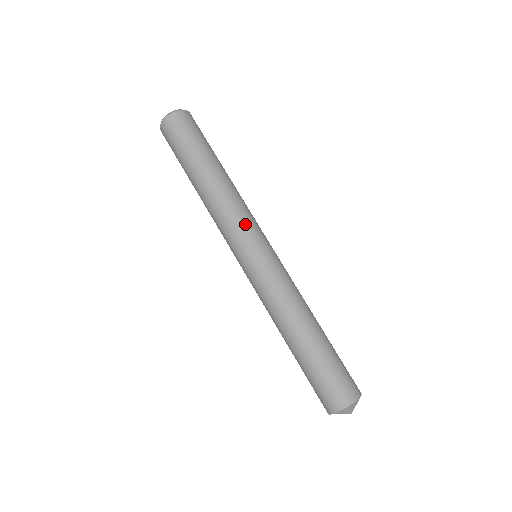
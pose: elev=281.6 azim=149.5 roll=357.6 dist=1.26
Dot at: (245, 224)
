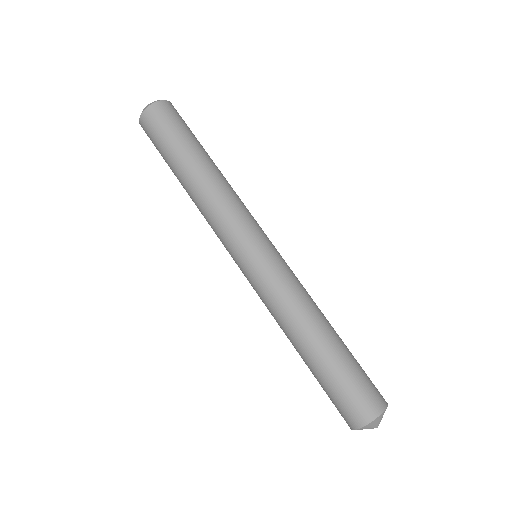
Dot at: (252, 217)
